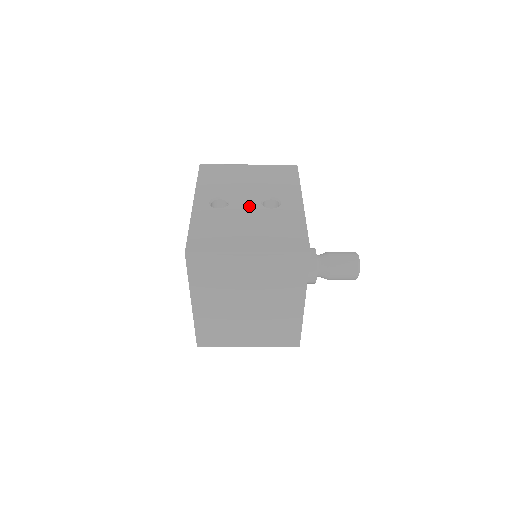
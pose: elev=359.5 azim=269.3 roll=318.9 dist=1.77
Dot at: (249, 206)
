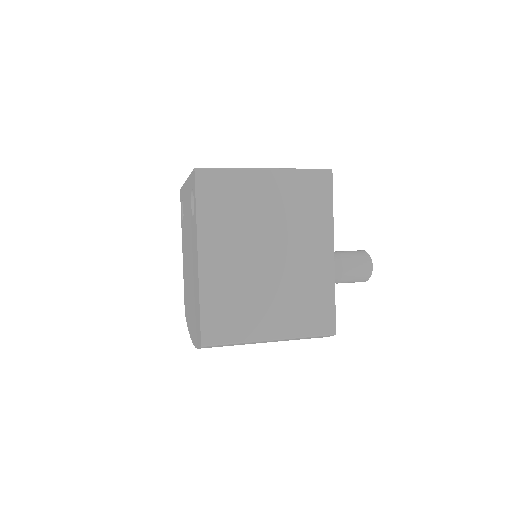
Dot at: occluded
